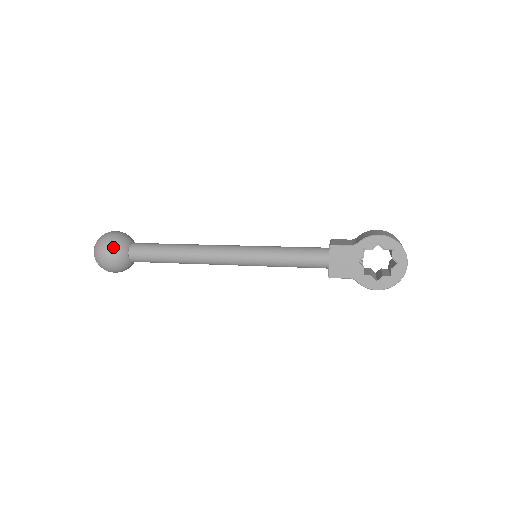
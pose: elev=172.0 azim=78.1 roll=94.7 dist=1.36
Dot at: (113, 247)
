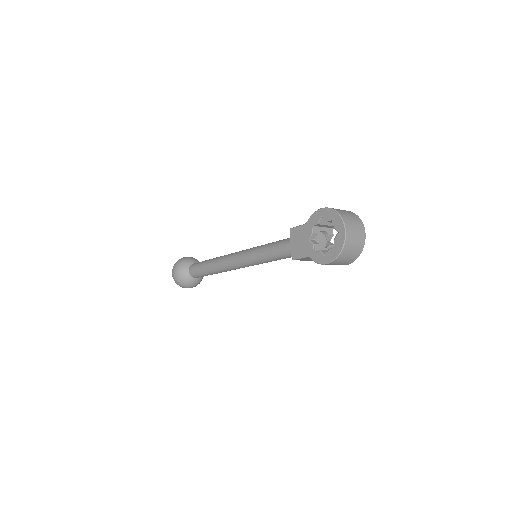
Dot at: (179, 265)
